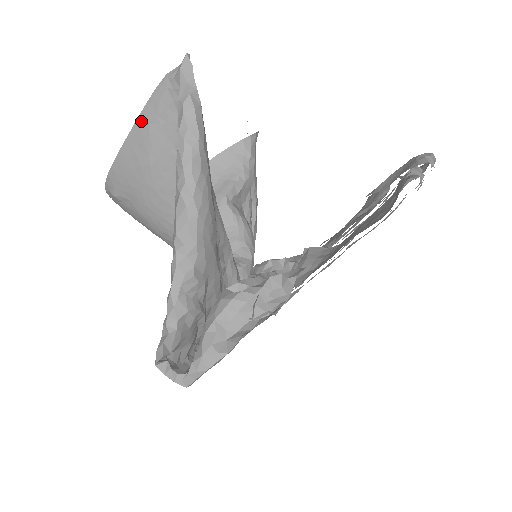
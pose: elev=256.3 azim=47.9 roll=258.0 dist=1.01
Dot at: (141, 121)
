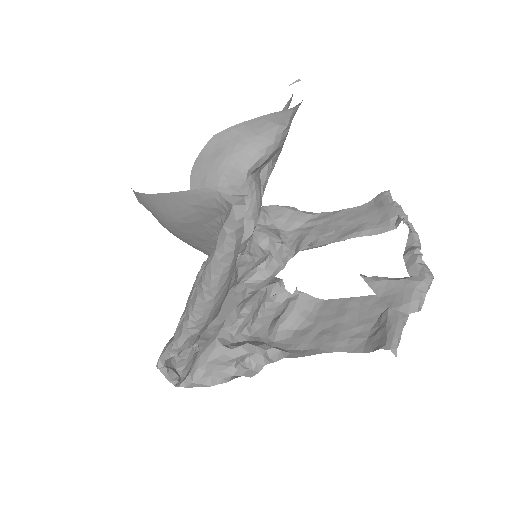
Dot at: (181, 196)
